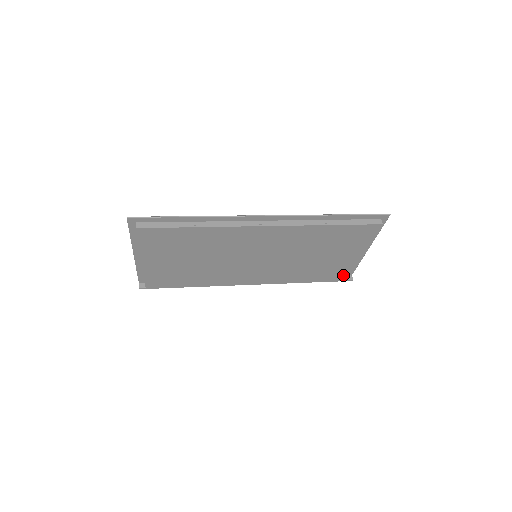
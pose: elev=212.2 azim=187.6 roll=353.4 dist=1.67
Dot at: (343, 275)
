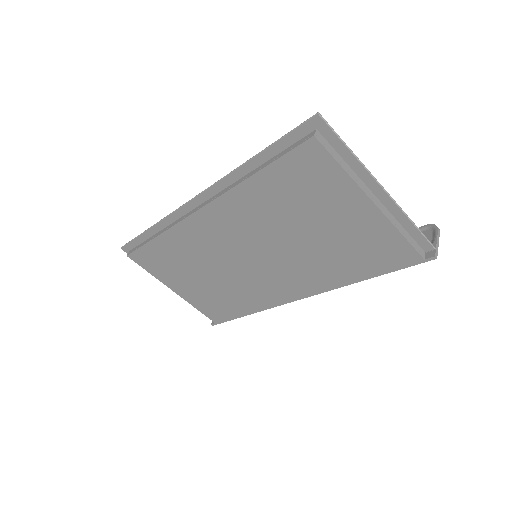
Dot at: (402, 252)
